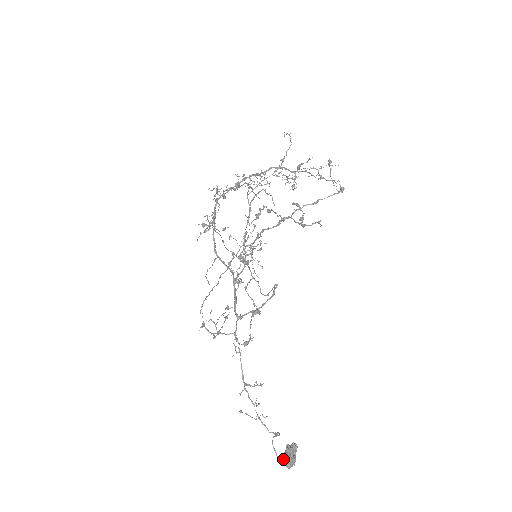
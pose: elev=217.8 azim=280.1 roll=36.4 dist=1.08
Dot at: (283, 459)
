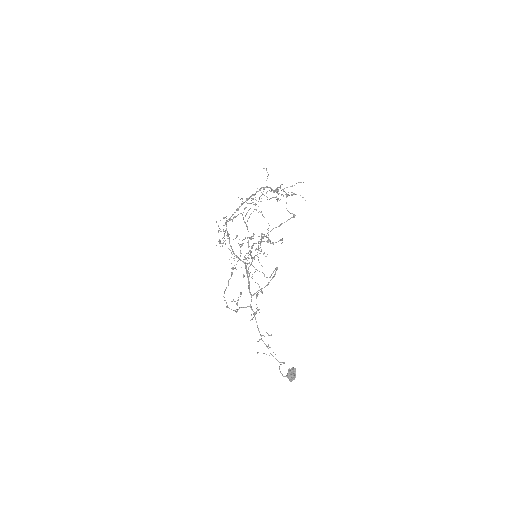
Dot at: (287, 377)
